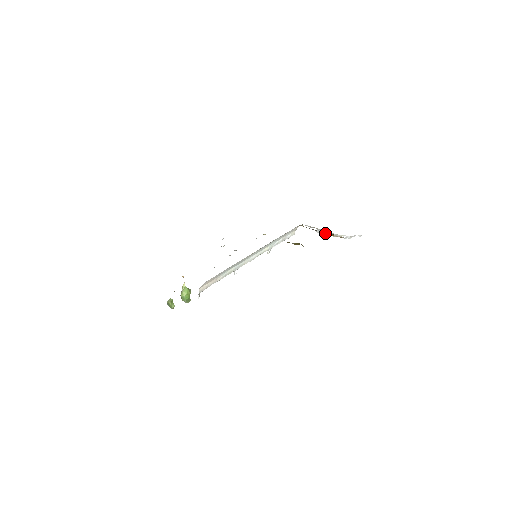
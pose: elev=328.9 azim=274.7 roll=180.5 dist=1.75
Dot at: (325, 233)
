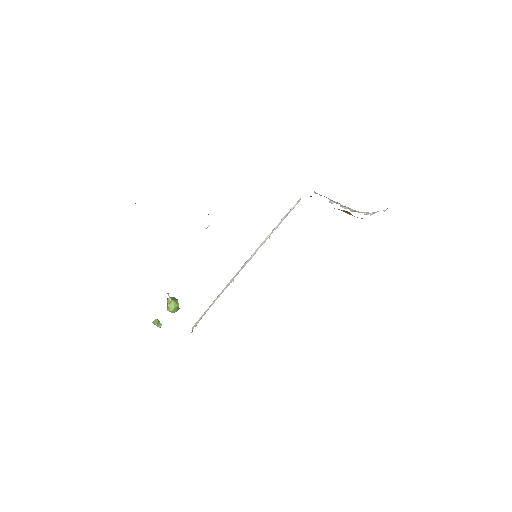
Dot at: (341, 210)
